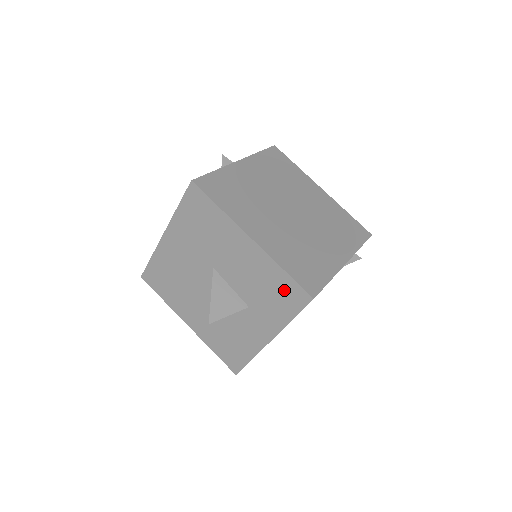
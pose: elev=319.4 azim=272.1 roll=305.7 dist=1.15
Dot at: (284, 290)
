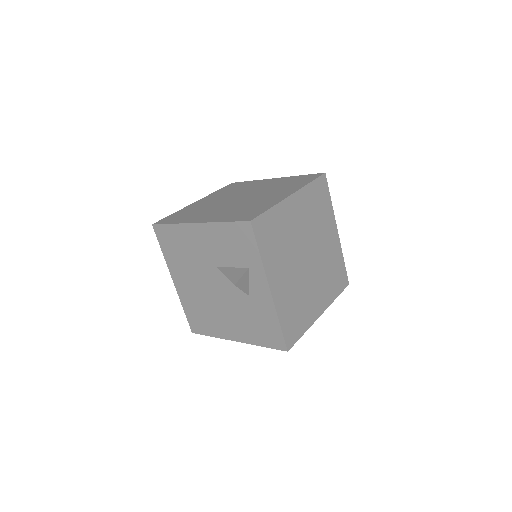
Dot at: occluded
